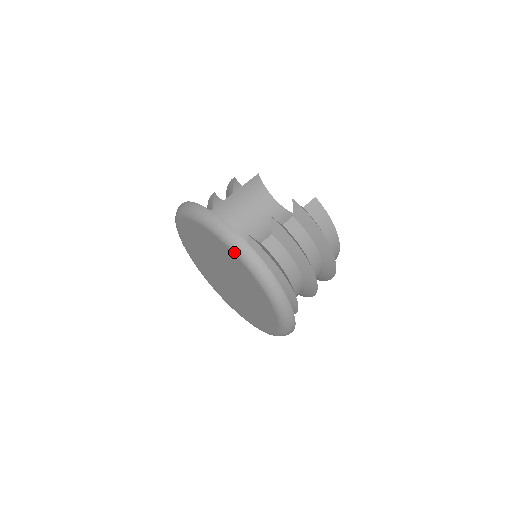
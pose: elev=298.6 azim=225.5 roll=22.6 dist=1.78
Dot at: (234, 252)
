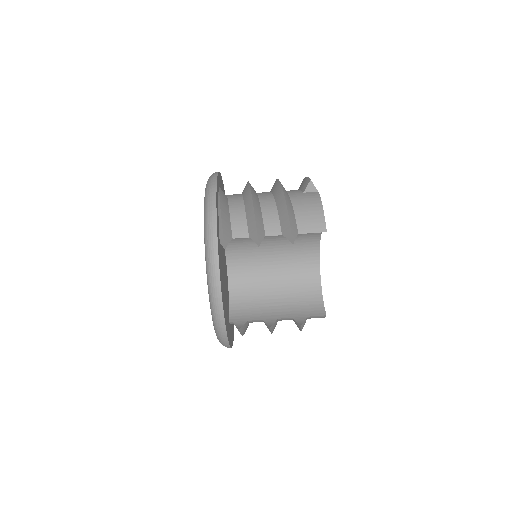
Dot at: (216, 335)
